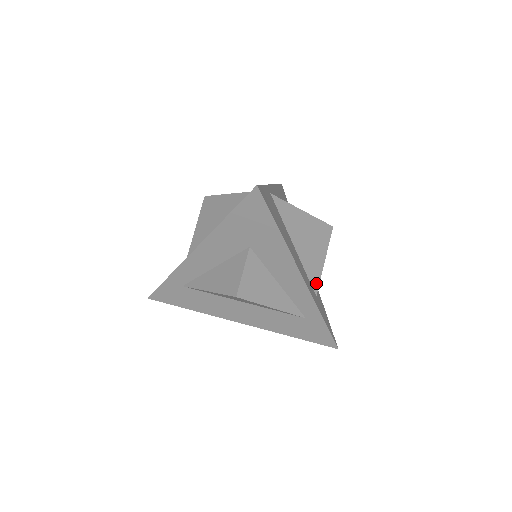
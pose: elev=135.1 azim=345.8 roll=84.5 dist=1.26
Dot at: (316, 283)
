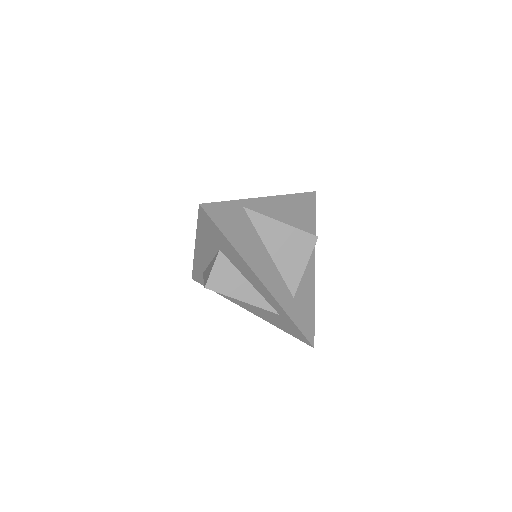
Dot at: (294, 286)
